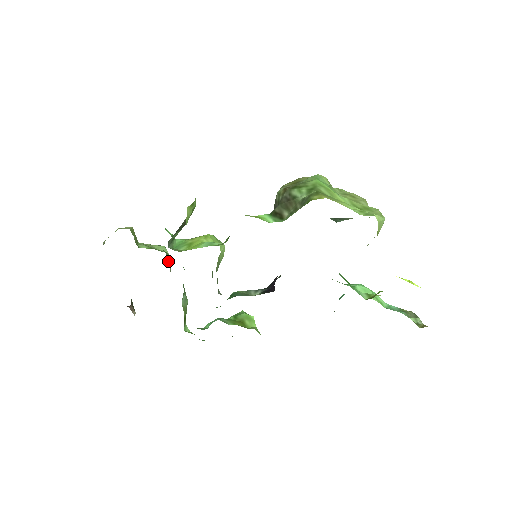
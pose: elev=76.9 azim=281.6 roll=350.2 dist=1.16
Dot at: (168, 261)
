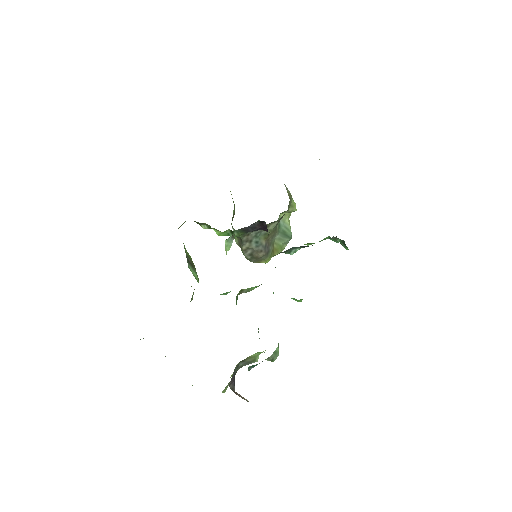
Dot at: occluded
